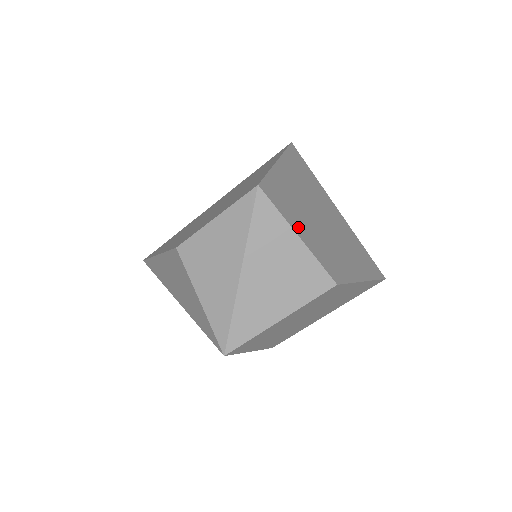
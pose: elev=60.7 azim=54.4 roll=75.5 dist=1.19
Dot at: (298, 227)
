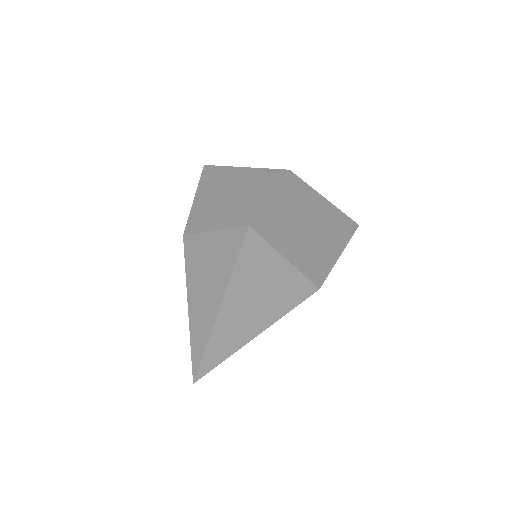
Dot at: occluded
